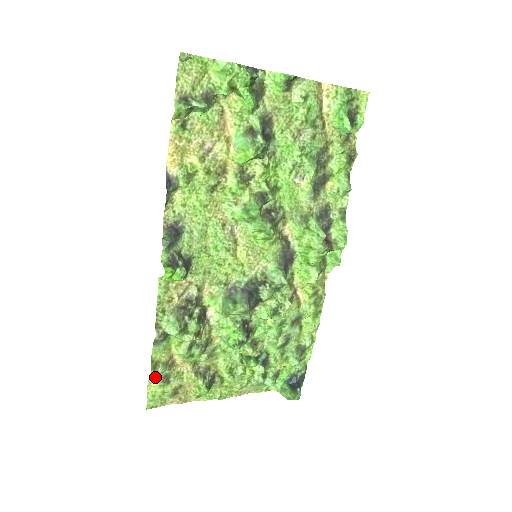
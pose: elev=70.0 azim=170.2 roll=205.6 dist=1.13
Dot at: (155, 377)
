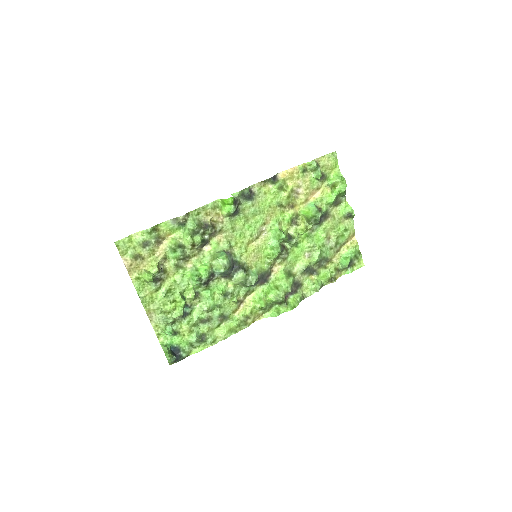
Dot at: (146, 234)
